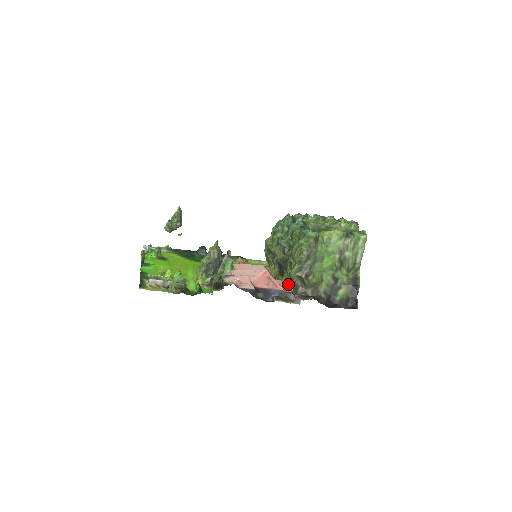
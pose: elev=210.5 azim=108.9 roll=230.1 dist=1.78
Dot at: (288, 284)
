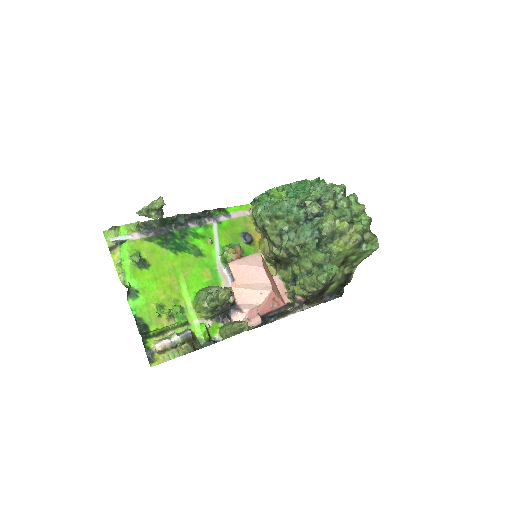
Dot at: (289, 295)
